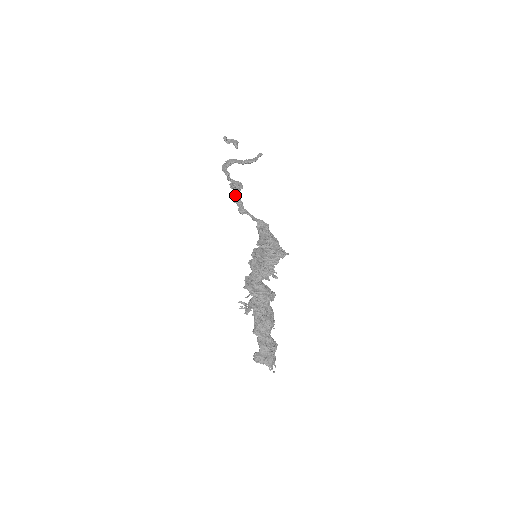
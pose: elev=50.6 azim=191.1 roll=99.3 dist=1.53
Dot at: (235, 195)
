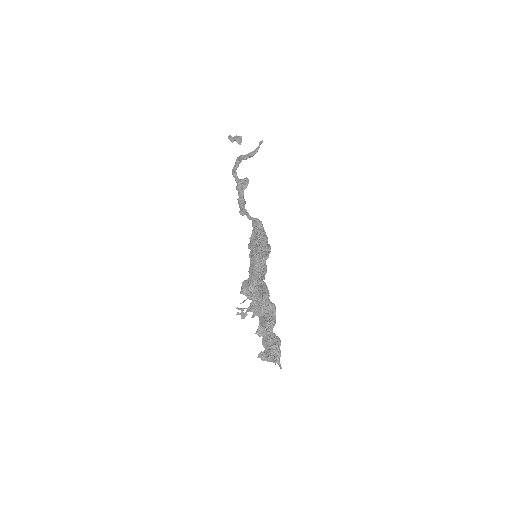
Dot at: (239, 196)
